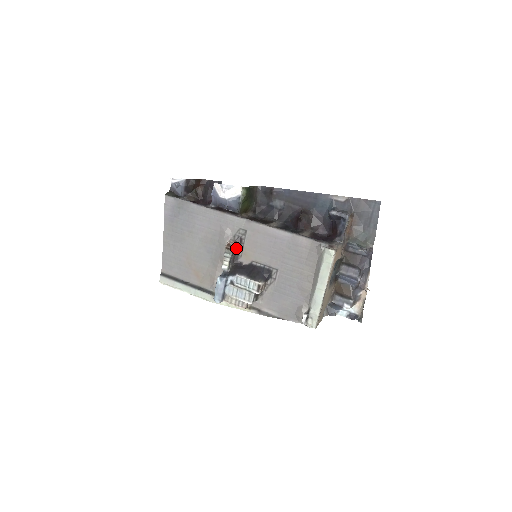
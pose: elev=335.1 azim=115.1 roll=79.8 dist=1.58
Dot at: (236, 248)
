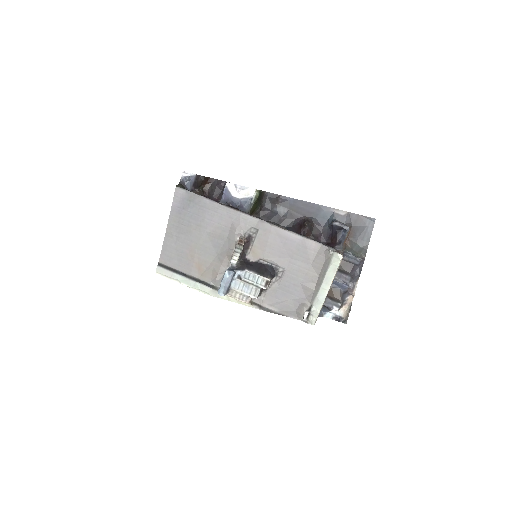
Dot at: (246, 245)
